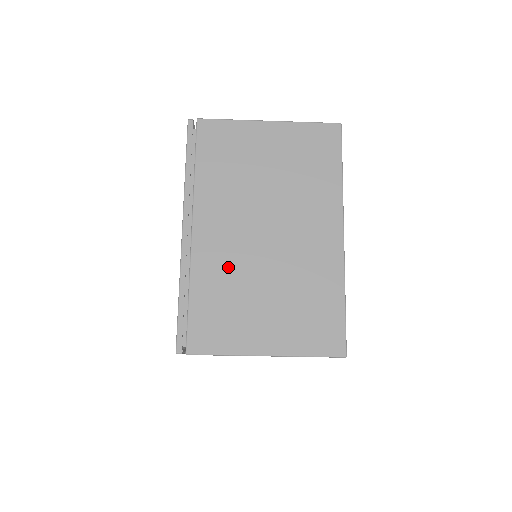
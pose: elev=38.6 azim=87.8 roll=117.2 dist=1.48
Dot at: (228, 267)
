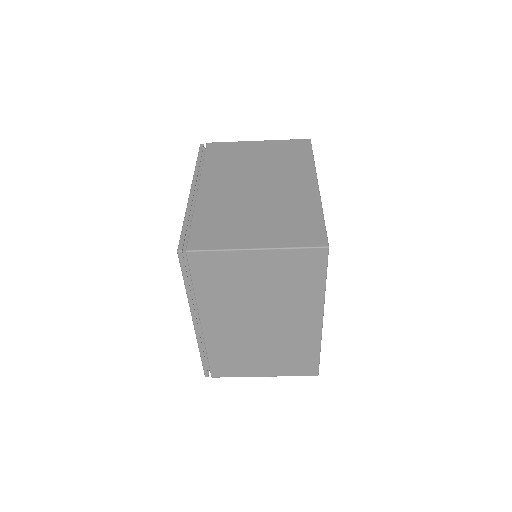
Dot at: (233, 341)
